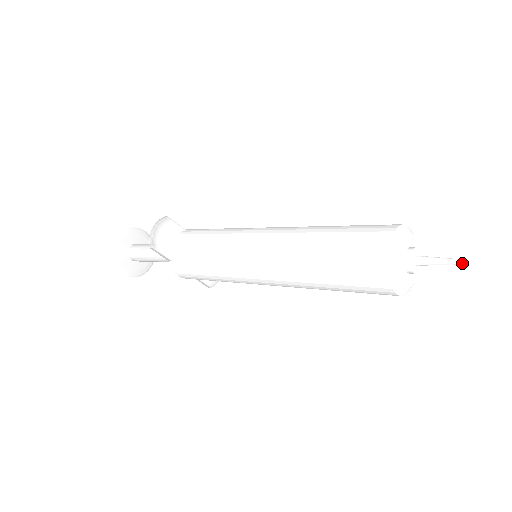
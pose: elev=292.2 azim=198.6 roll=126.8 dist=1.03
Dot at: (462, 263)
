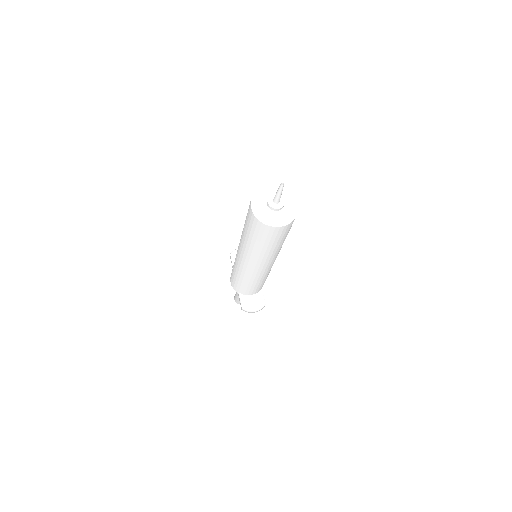
Dot at: (281, 184)
